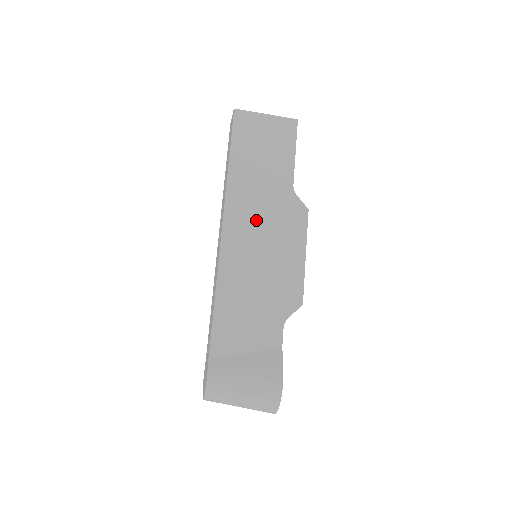
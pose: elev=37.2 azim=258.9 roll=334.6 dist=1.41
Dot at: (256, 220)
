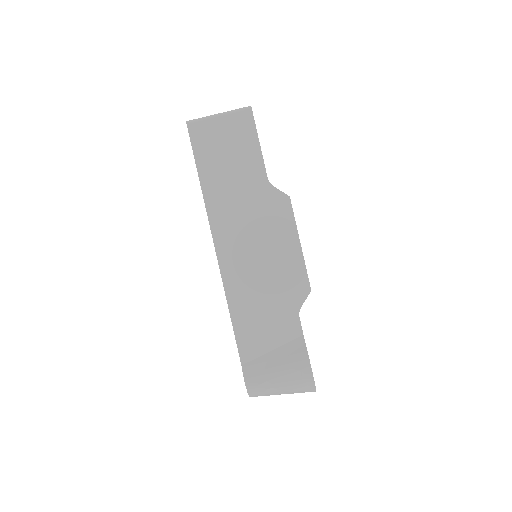
Dot at: (243, 226)
